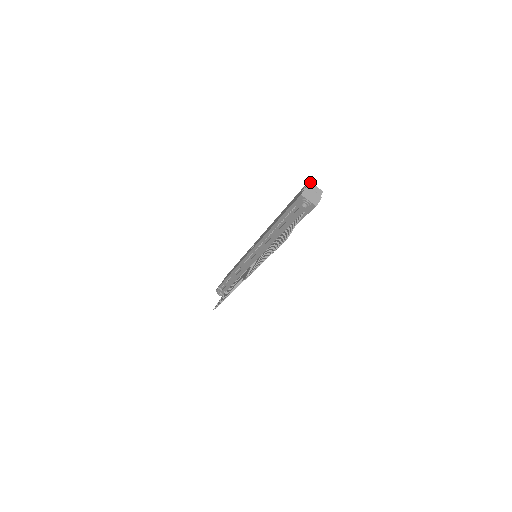
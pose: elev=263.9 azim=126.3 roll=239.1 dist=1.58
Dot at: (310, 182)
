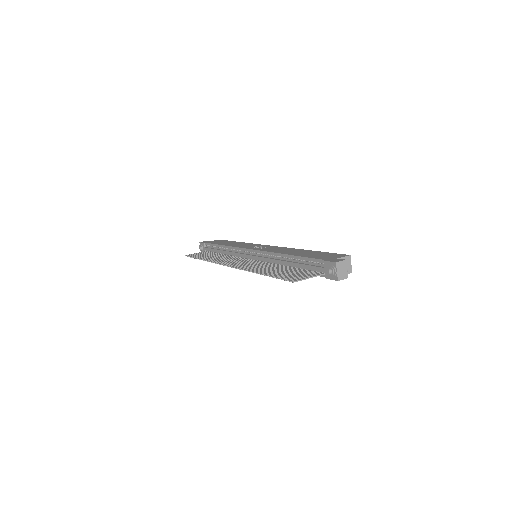
Dot at: (350, 257)
